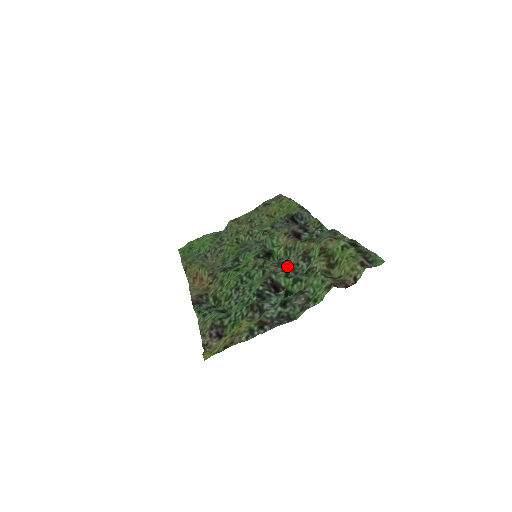
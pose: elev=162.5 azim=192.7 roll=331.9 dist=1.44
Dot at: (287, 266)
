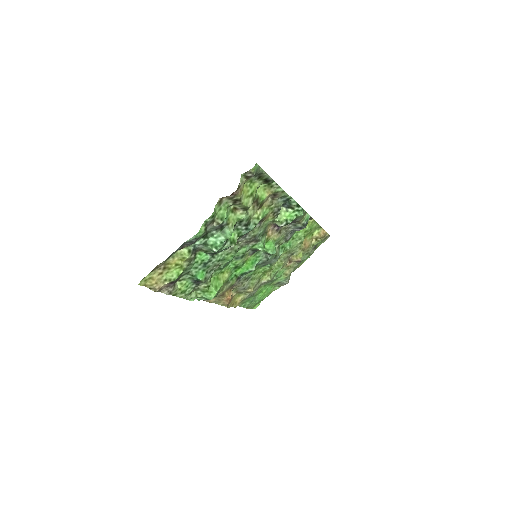
Dot at: (248, 235)
